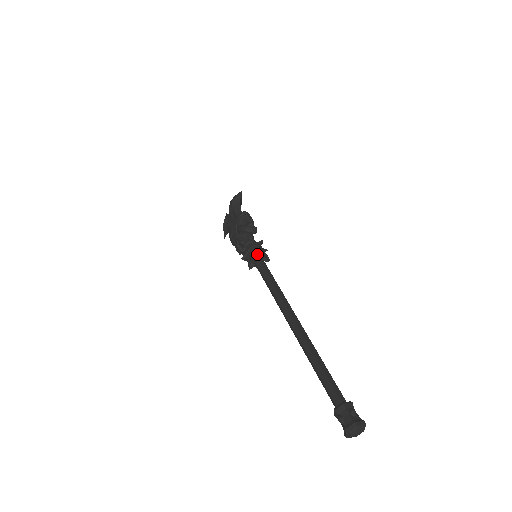
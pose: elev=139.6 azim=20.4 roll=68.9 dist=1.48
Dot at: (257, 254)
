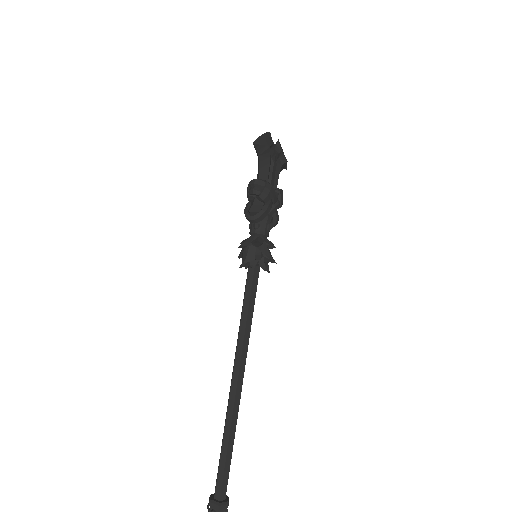
Dot at: occluded
